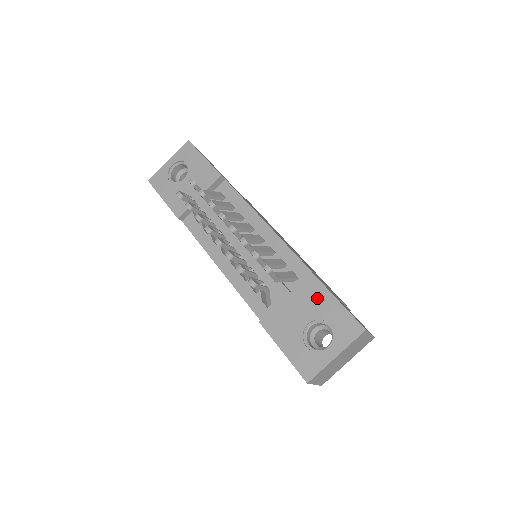
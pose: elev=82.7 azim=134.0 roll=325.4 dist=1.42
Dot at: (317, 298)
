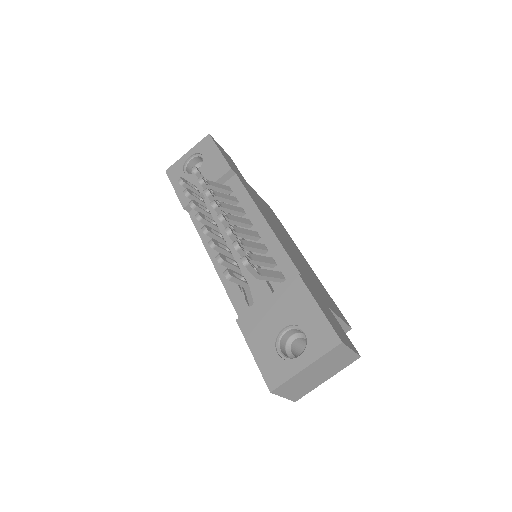
Dot at: (298, 302)
